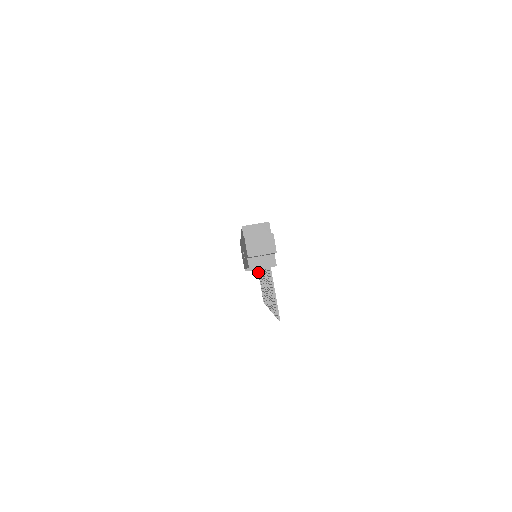
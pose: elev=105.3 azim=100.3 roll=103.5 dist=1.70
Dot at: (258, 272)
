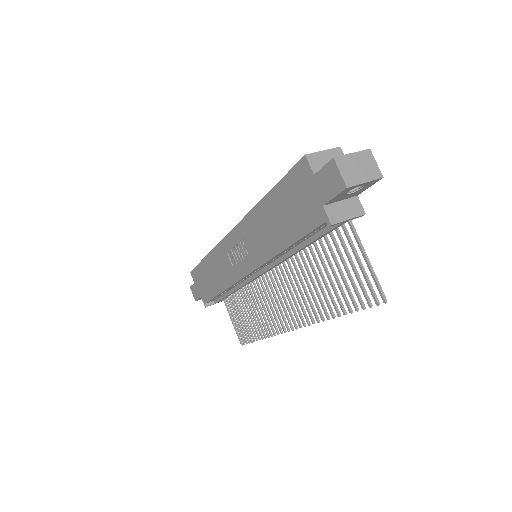
Dot at: (227, 303)
